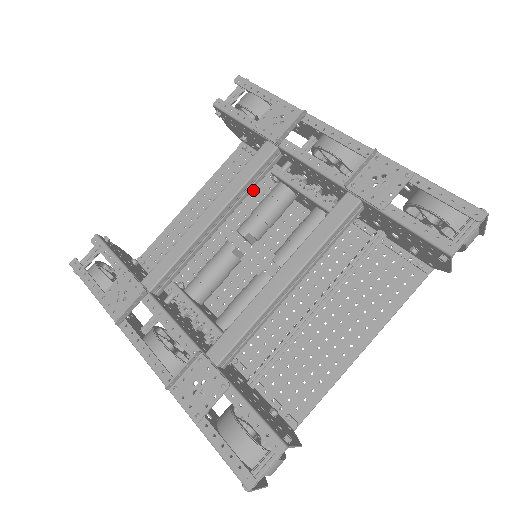
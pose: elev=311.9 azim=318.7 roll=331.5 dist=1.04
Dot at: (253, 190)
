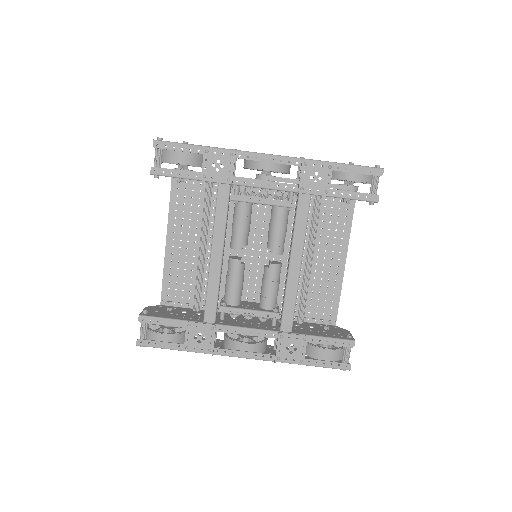
Dot at: (210, 209)
